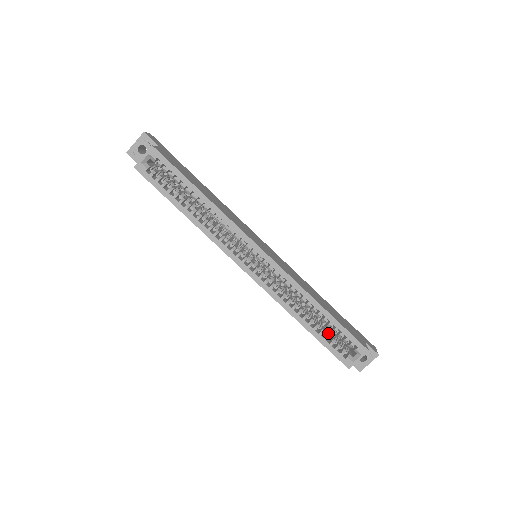
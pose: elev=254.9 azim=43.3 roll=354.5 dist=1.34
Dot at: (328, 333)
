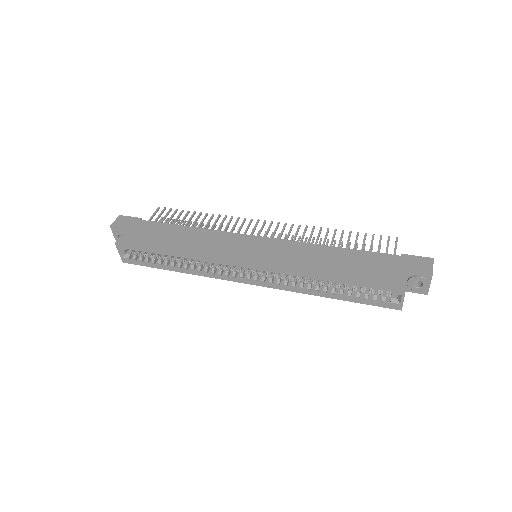
Dot at: (358, 290)
